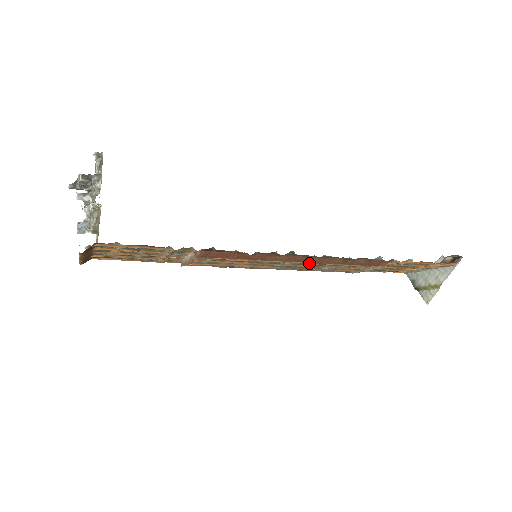
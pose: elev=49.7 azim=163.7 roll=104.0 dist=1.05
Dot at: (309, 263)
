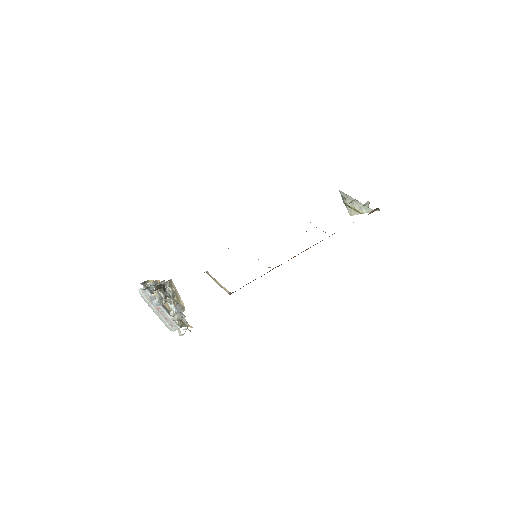
Dot at: occluded
